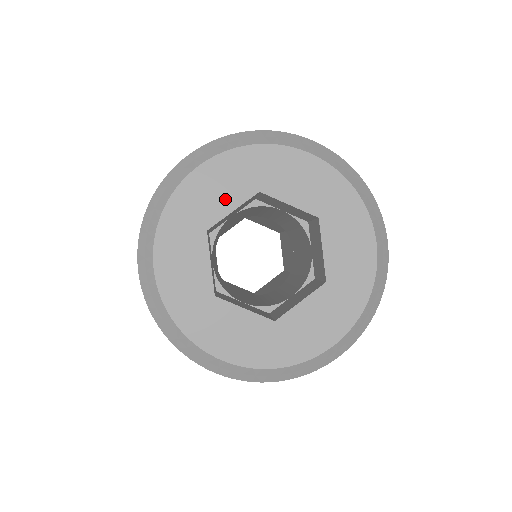
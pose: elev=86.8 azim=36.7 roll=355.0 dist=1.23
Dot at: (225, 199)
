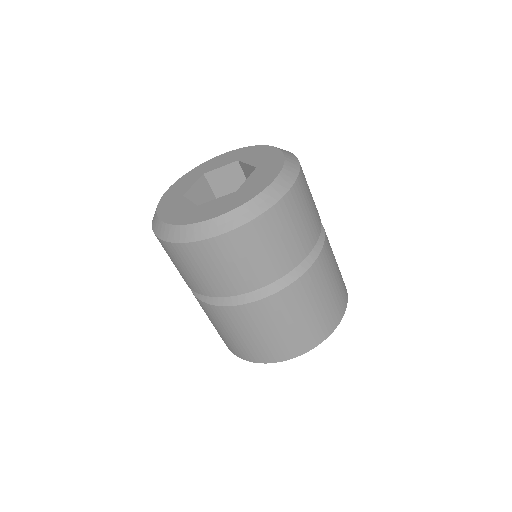
Dot at: (221, 163)
